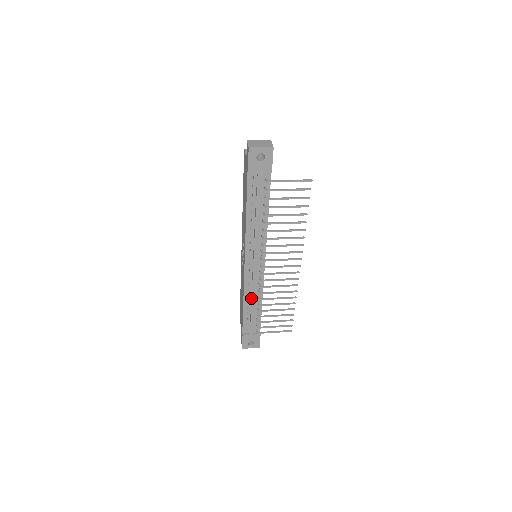
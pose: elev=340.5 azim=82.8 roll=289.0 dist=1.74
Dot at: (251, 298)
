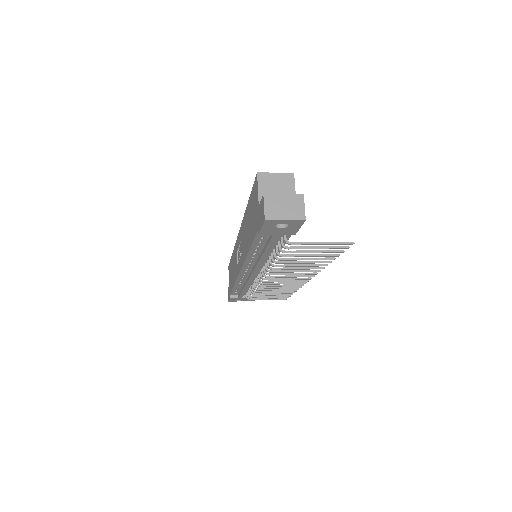
Dot at: (244, 285)
